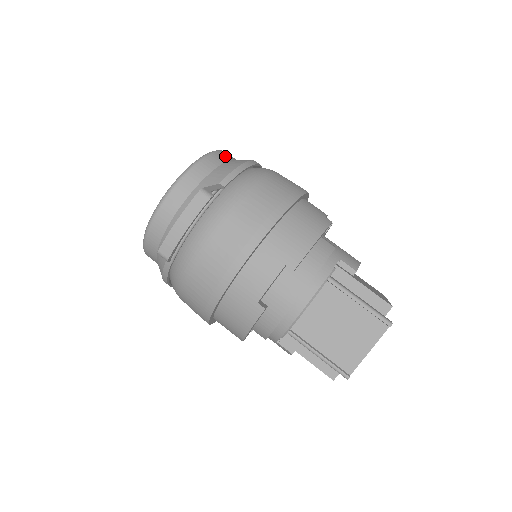
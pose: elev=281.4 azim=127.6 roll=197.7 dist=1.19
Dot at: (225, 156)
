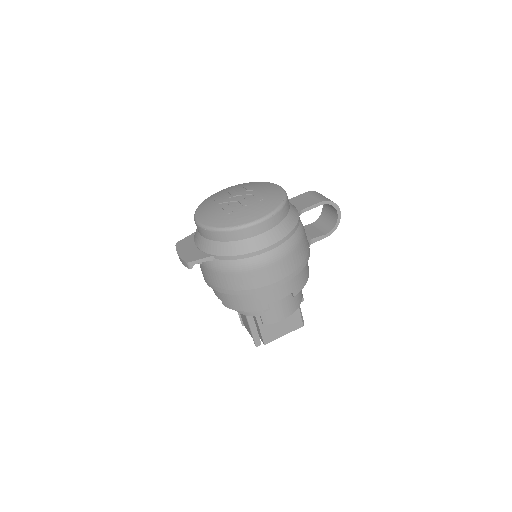
Dot at: (244, 234)
